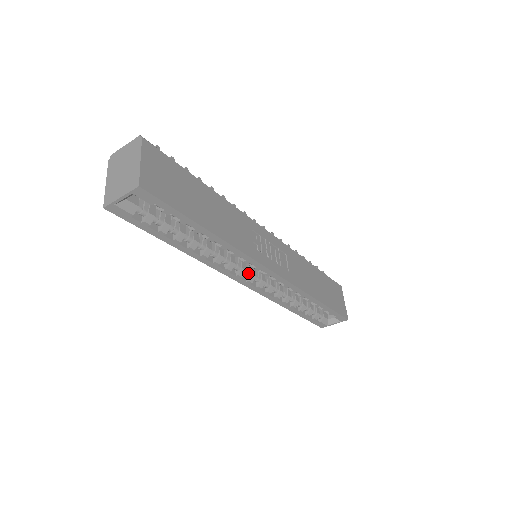
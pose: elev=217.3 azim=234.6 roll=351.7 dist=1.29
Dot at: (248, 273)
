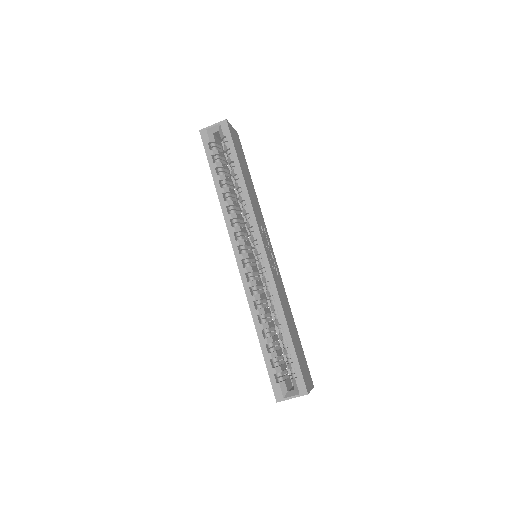
Dot at: (245, 250)
